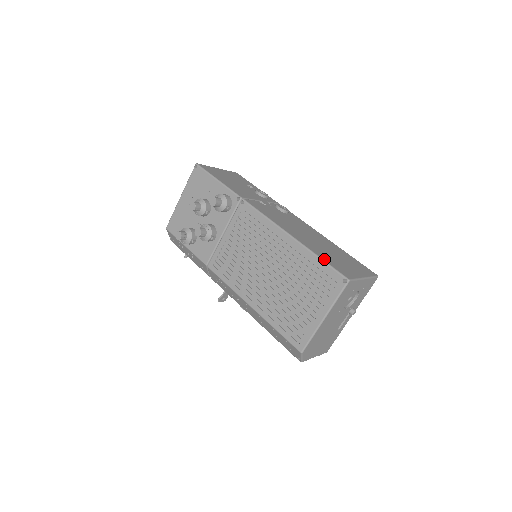
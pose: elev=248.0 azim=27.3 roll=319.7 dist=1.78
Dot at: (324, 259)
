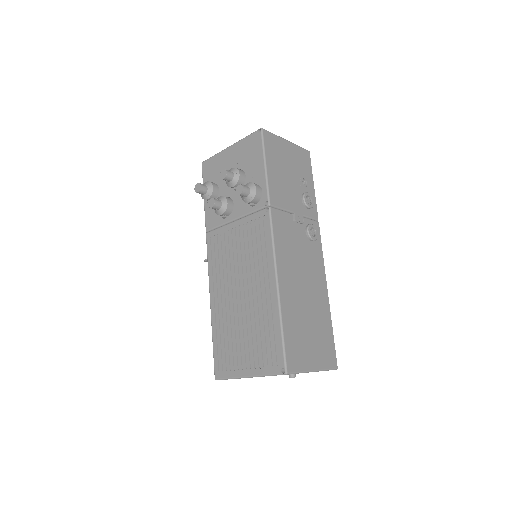
Dot at: (285, 333)
